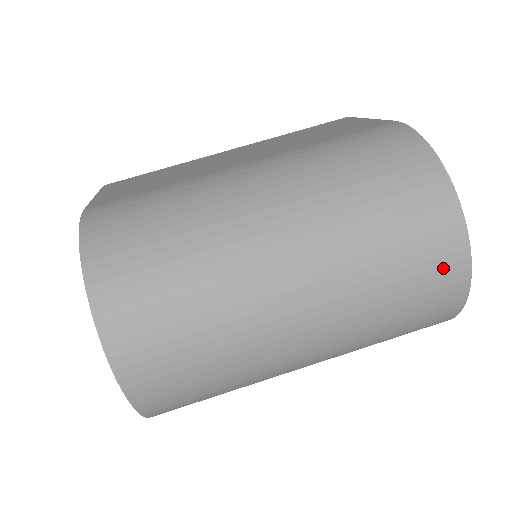
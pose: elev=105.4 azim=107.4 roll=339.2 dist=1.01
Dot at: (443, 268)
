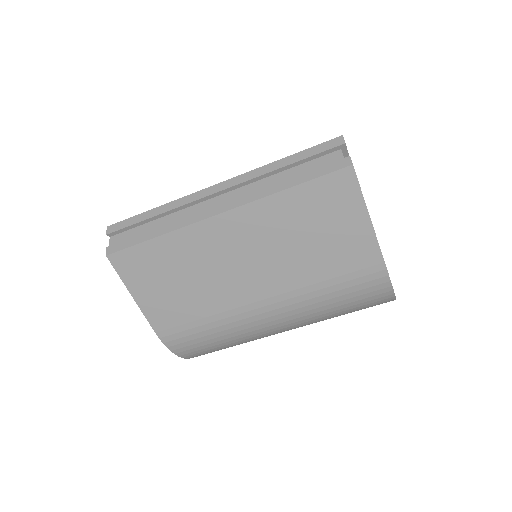
Dot at: occluded
